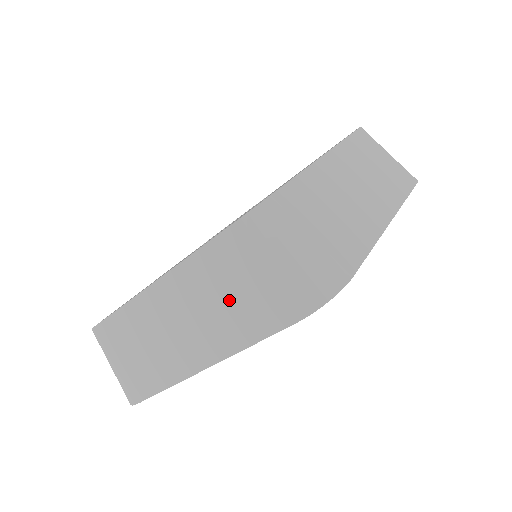
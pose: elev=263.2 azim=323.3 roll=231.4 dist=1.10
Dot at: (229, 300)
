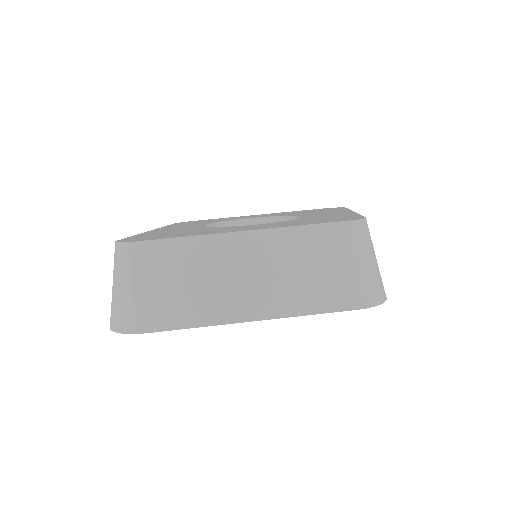
Dot at: (310, 273)
